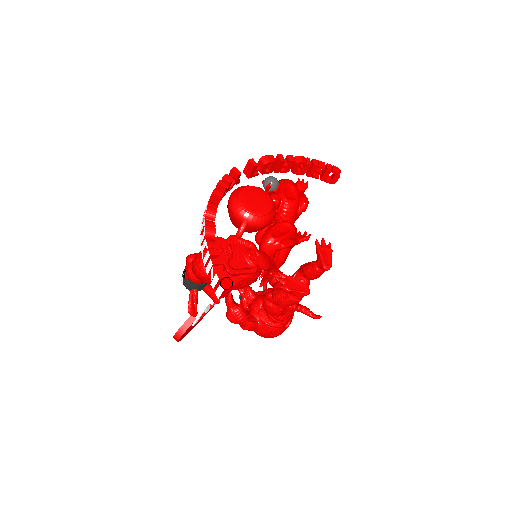
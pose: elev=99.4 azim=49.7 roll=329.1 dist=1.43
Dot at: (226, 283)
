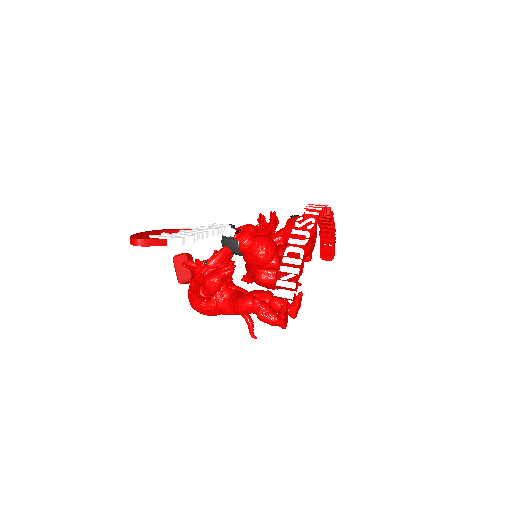
Dot at: (295, 296)
